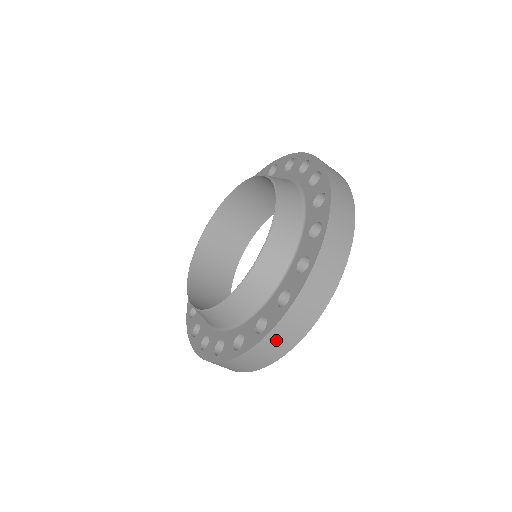
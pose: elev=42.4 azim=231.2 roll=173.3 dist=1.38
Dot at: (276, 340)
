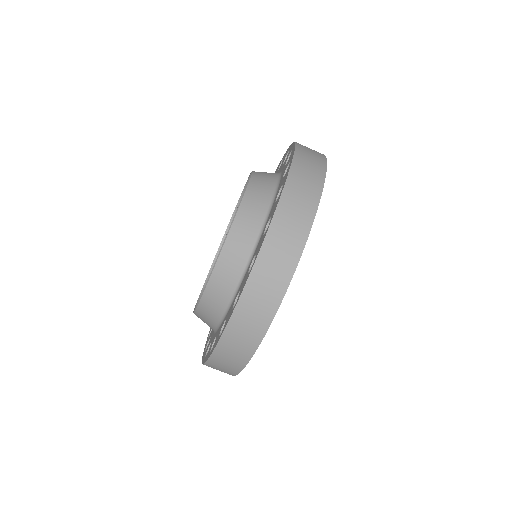
Dot at: (268, 268)
